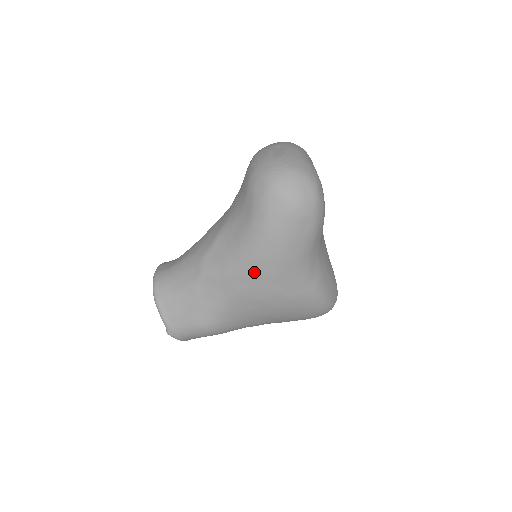
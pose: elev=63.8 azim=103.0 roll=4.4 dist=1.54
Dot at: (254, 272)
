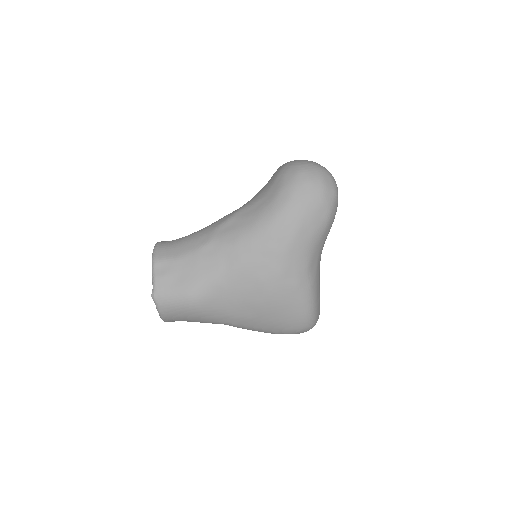
Dot at: (264, 244)
